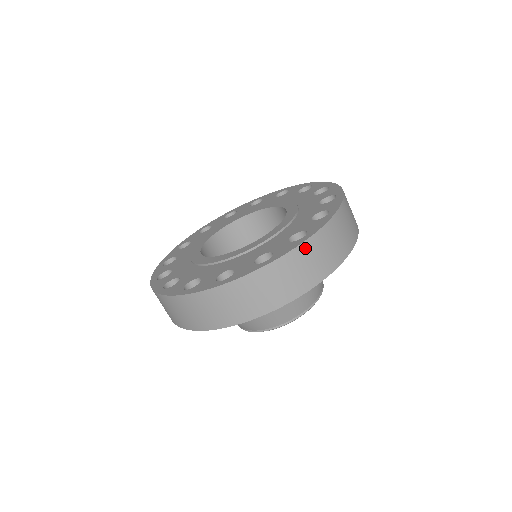
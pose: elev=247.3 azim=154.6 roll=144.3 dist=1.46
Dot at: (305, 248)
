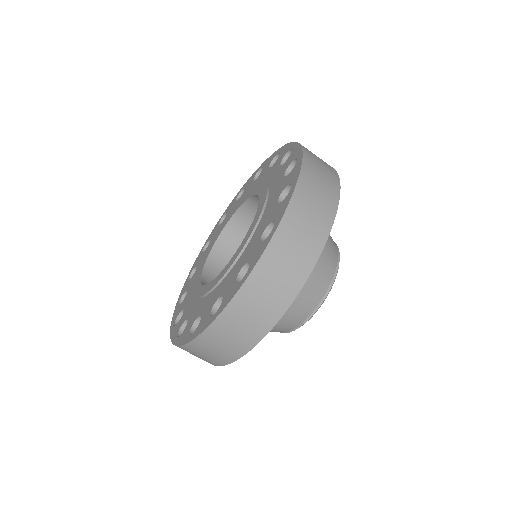
Dot at: (308, 161)
